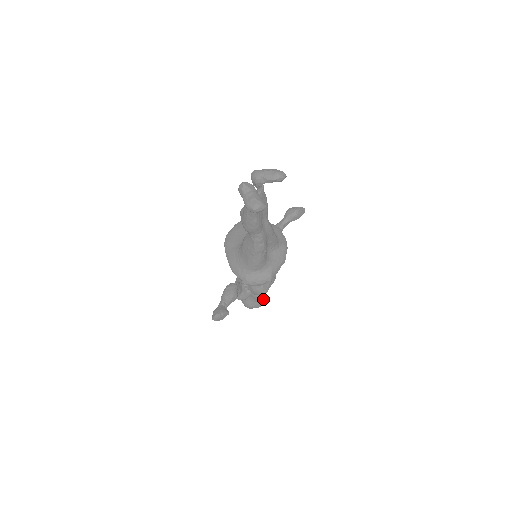
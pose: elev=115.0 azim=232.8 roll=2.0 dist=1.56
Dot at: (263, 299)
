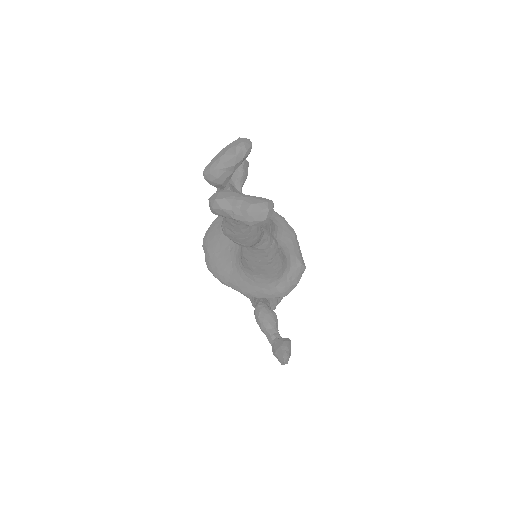
Dot at: occluded
